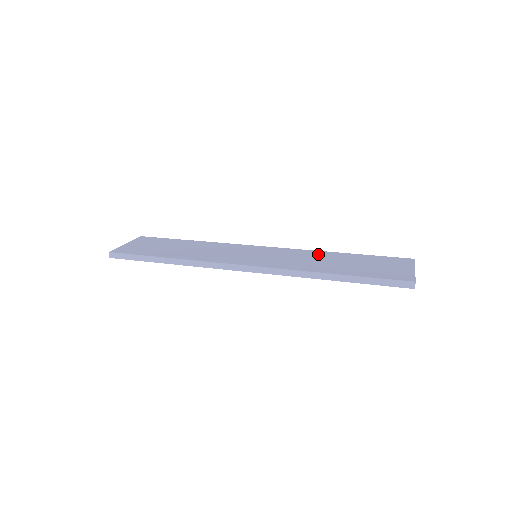
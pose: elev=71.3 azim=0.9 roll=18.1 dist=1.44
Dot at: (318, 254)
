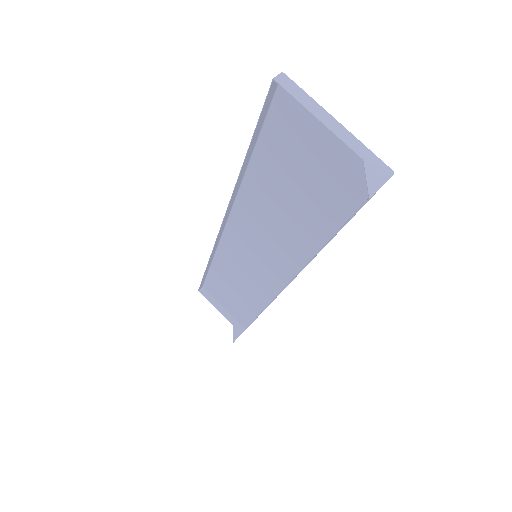
Dot at: (302, 240)
